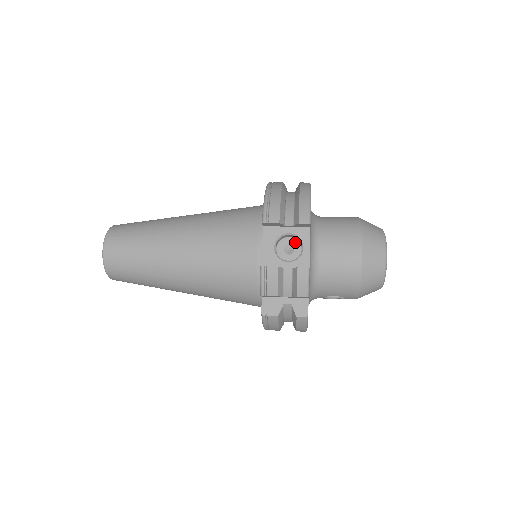
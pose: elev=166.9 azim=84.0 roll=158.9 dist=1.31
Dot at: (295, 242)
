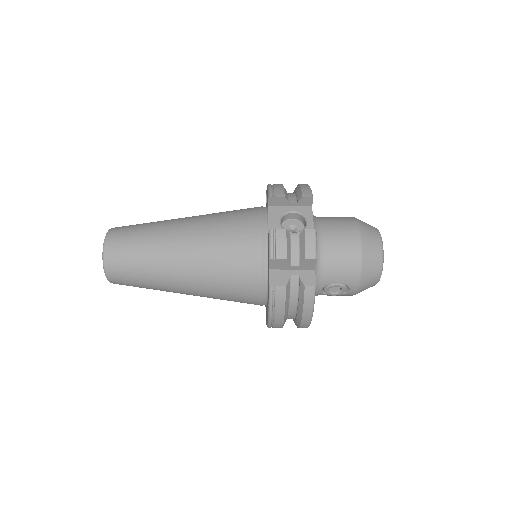
Dot at: (298, 223)
